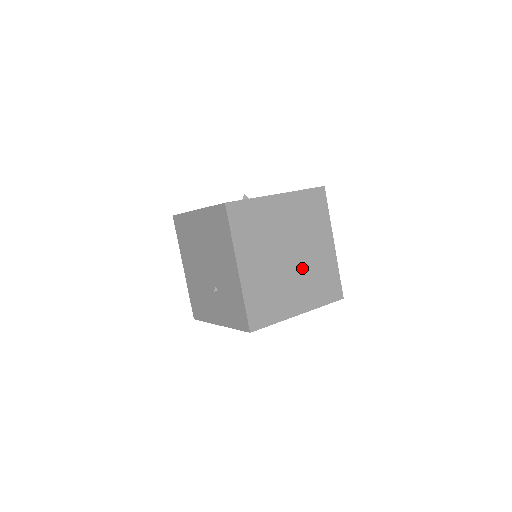
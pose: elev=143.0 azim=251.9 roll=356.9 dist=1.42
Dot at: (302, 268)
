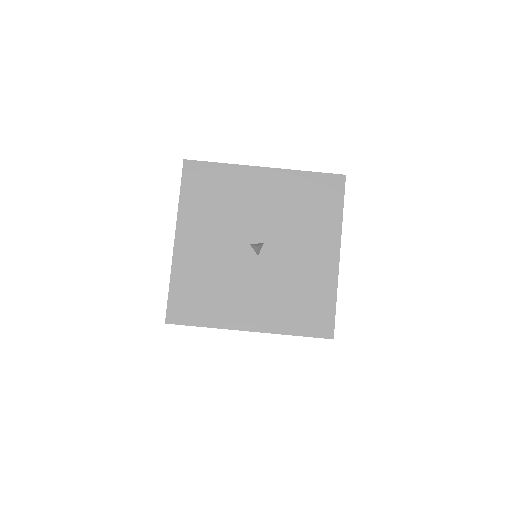
Dot at: occluded
